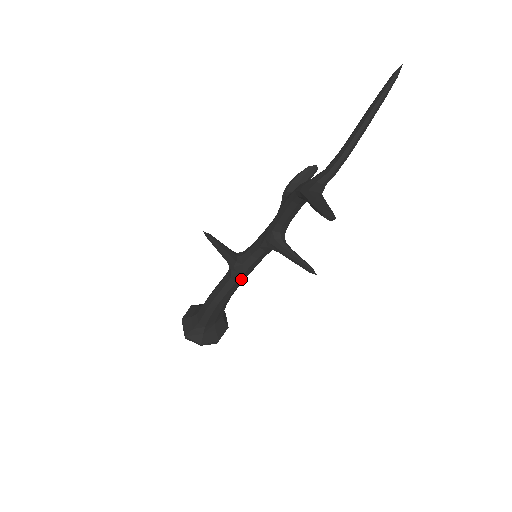
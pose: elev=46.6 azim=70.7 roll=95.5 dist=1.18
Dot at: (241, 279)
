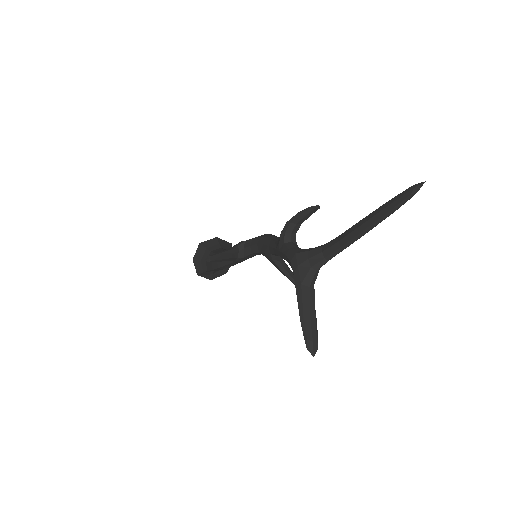
Dot at: occluded
